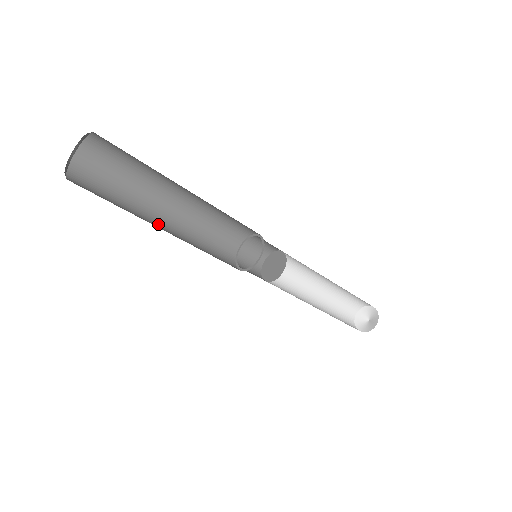
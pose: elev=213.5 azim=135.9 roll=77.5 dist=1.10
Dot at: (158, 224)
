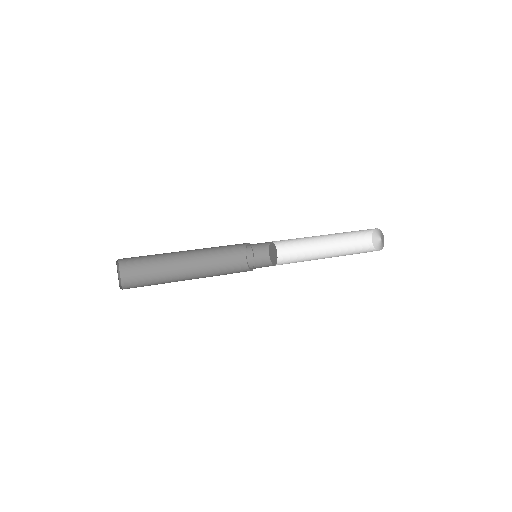
Dot at: (183, 271)
